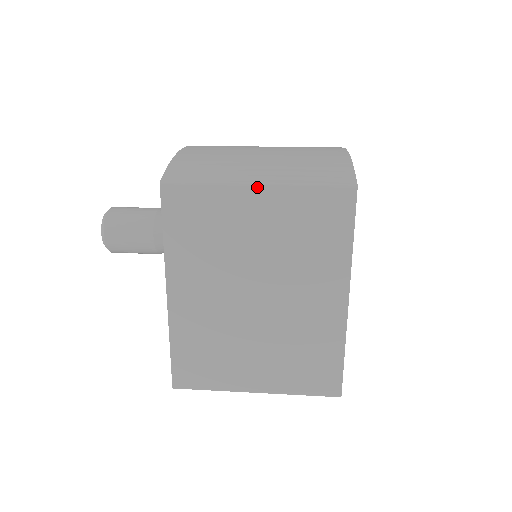
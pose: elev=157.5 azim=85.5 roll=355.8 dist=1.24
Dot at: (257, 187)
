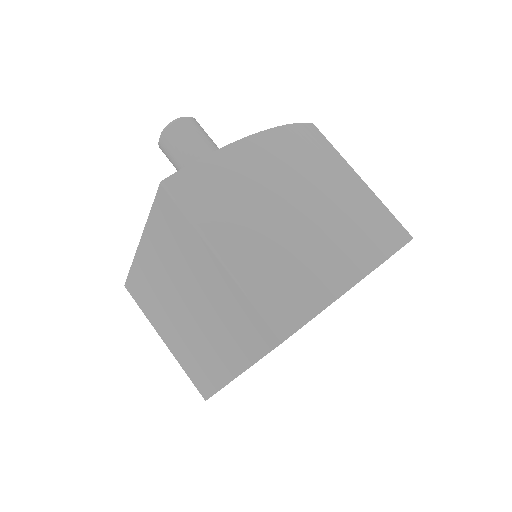
Dot at: (218, 260)
